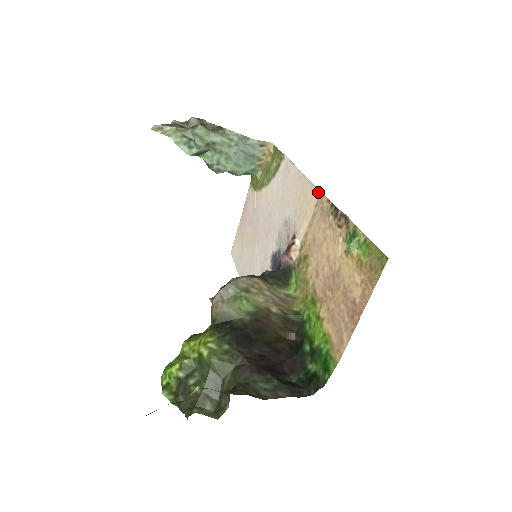
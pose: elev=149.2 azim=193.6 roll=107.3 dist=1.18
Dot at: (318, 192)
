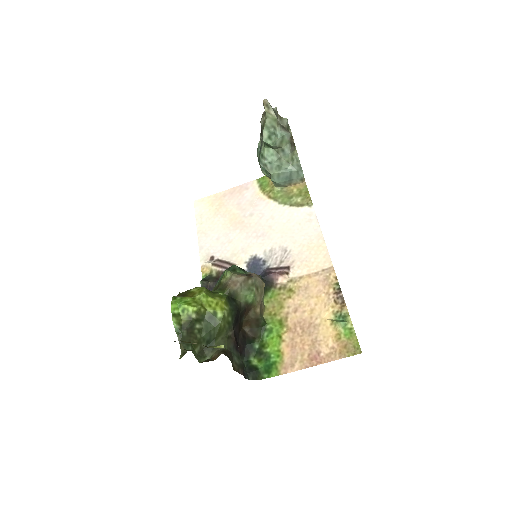
Dot at: (331, 264)
